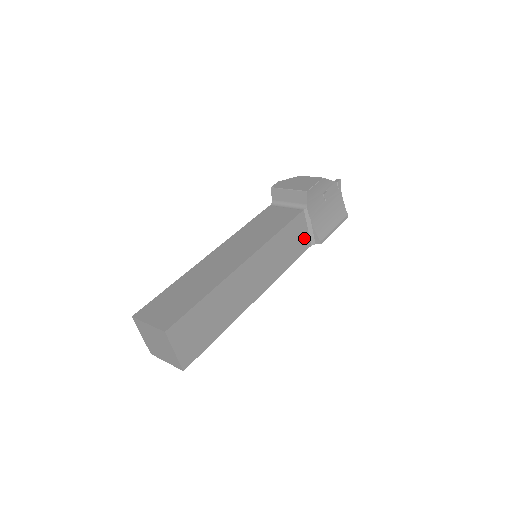
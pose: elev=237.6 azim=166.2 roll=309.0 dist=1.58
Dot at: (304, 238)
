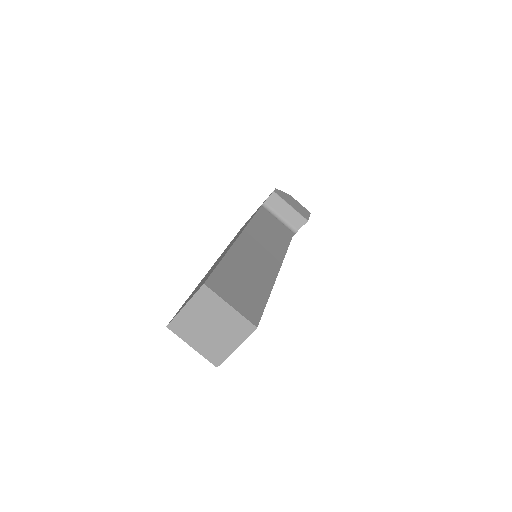
Dot at: occluded
